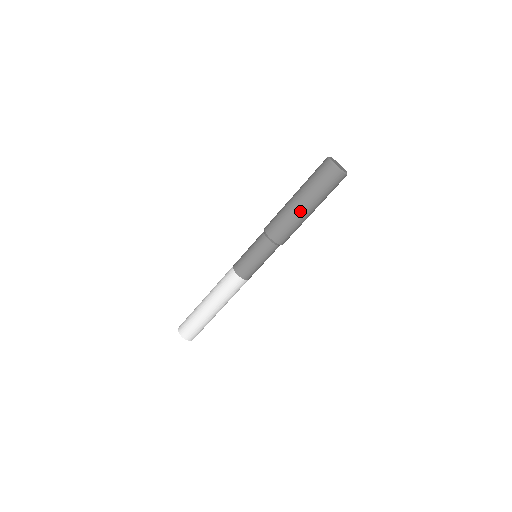
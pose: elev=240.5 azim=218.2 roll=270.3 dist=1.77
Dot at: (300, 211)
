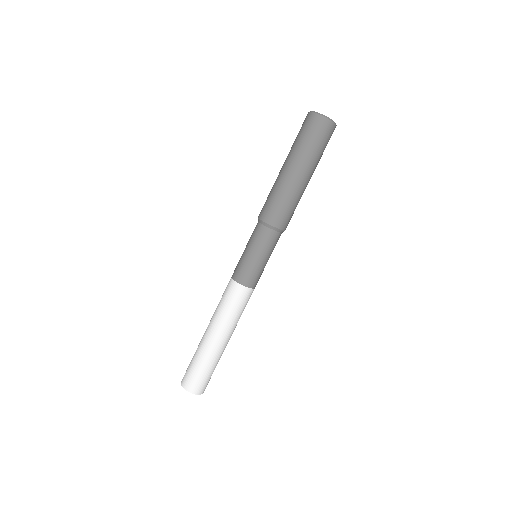
Dot at: (293, 179)
